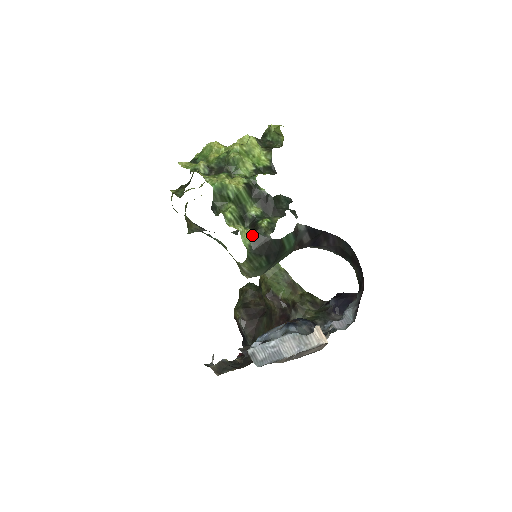
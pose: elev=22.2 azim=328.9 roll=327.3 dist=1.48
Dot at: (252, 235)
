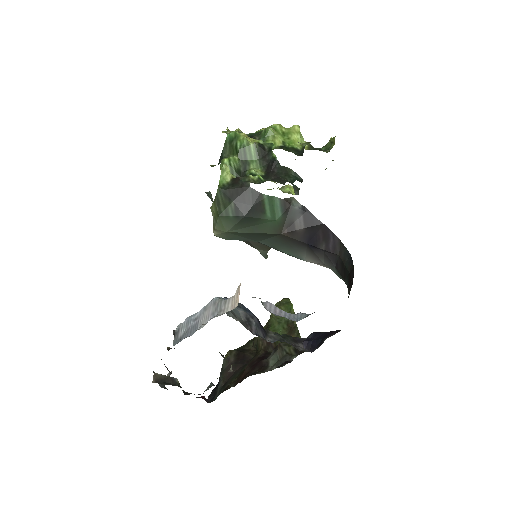
Dot at: (233, 178)
